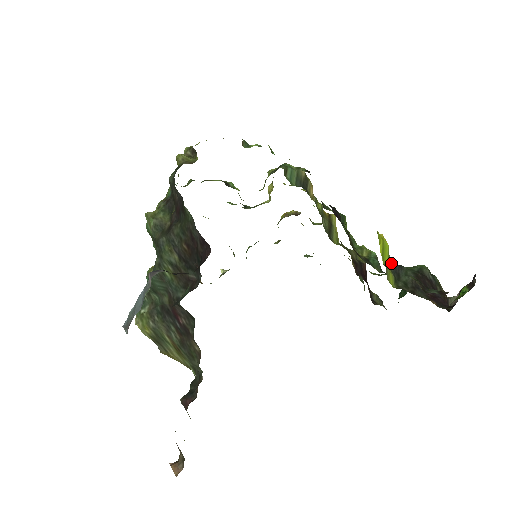
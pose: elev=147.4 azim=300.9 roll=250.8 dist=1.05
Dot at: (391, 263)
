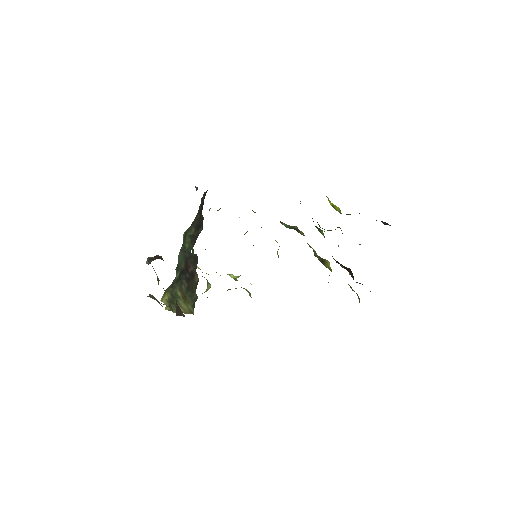
Dot at: occluded
